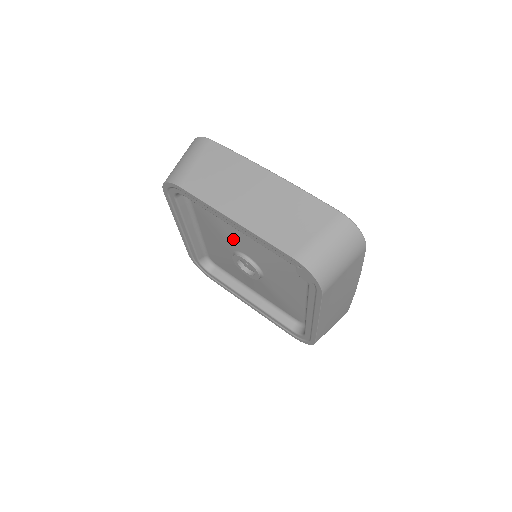
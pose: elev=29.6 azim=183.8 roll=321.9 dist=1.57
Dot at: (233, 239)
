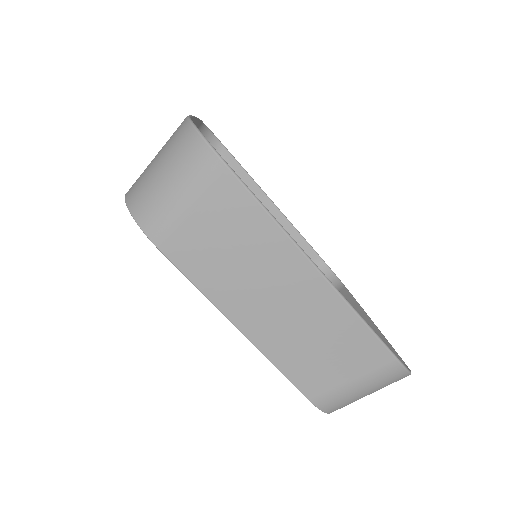
Dot at: occluded
